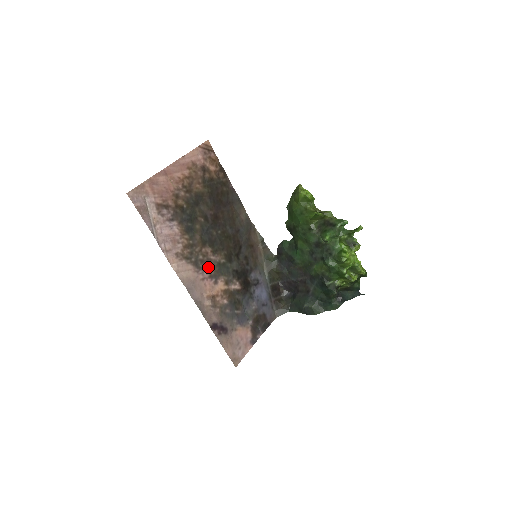
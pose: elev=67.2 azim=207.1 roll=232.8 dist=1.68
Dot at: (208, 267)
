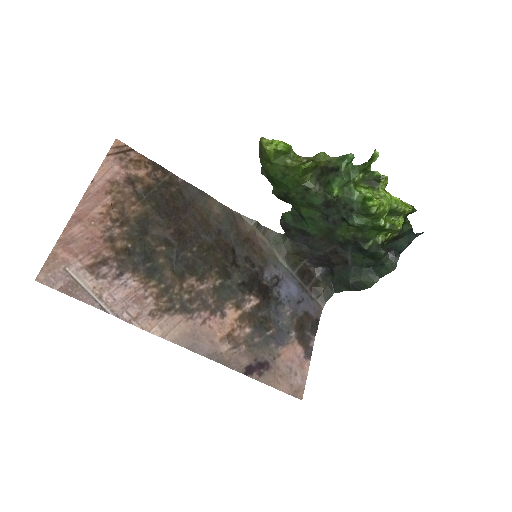
Dot at: (202, 303)
